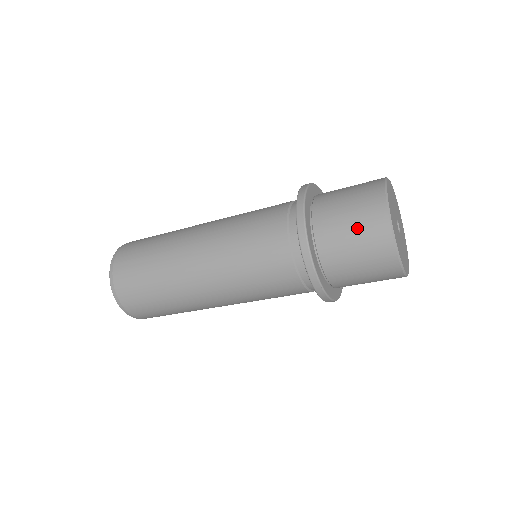
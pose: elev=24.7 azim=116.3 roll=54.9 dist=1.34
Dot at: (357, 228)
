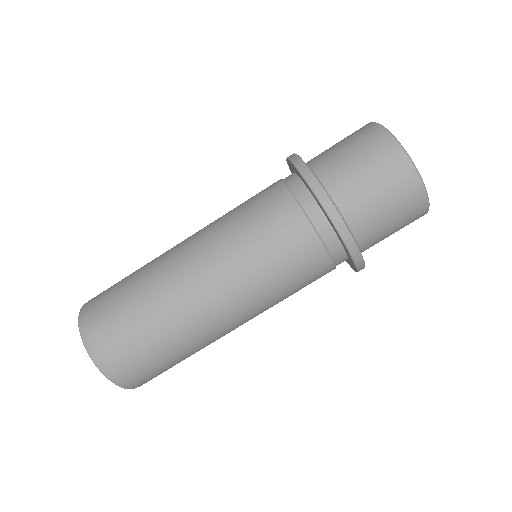
Dot at: (348, 141)
